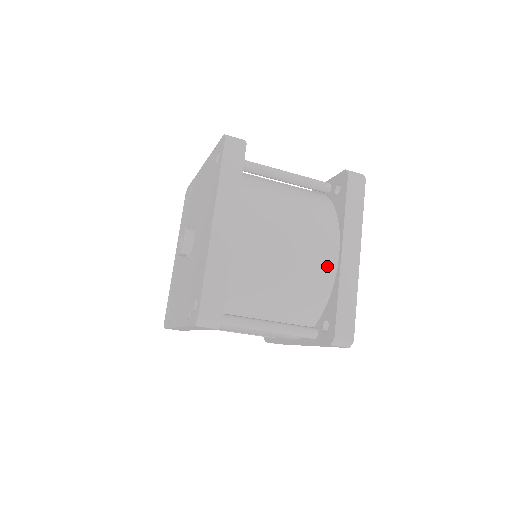
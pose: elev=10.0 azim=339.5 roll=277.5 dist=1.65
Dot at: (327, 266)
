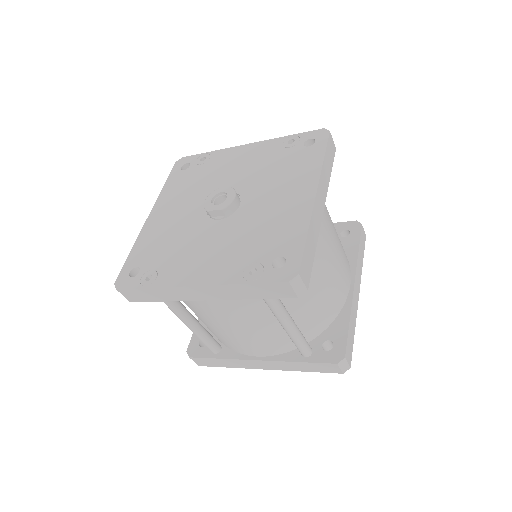
Dot at: (345, 290)
